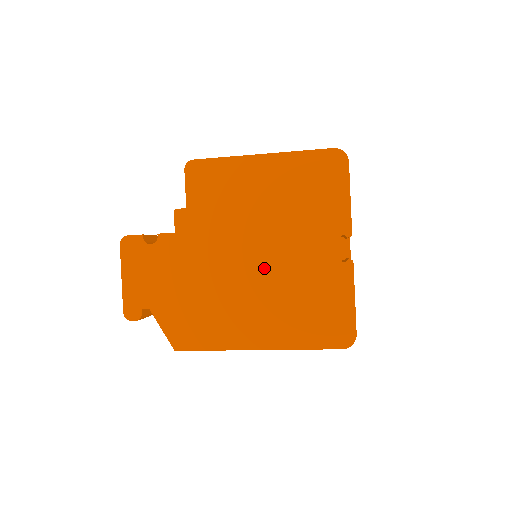
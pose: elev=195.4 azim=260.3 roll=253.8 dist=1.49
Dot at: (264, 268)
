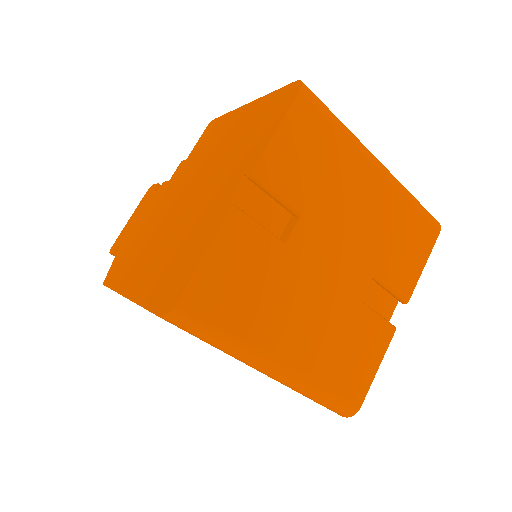
Dot at: (182, 212)
